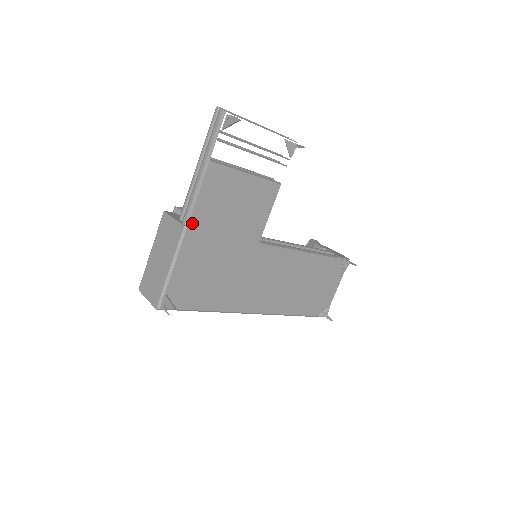
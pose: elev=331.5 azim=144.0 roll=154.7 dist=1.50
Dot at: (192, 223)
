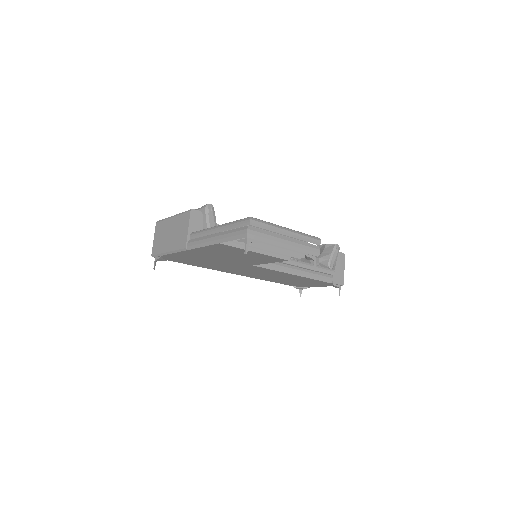
Dot at: (193, 250)
